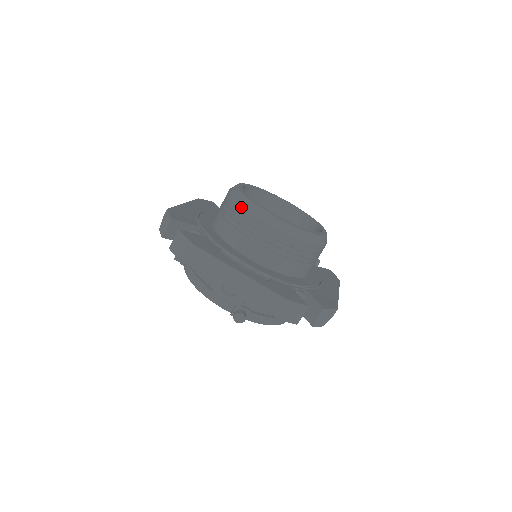
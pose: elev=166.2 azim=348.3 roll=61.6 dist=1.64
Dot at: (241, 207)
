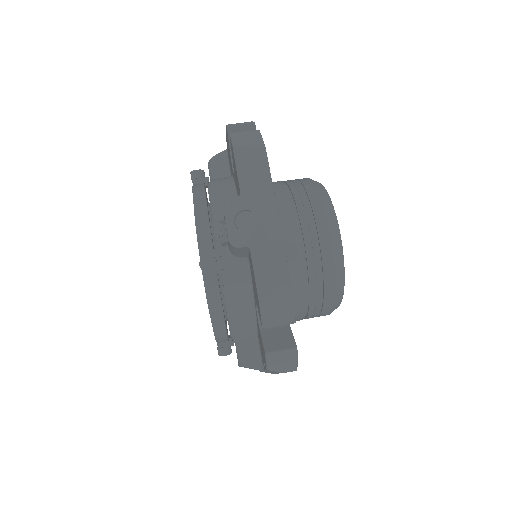
Dot at: (316, 189)
